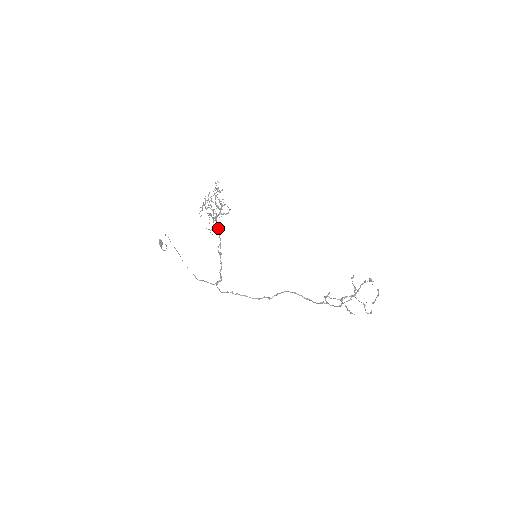
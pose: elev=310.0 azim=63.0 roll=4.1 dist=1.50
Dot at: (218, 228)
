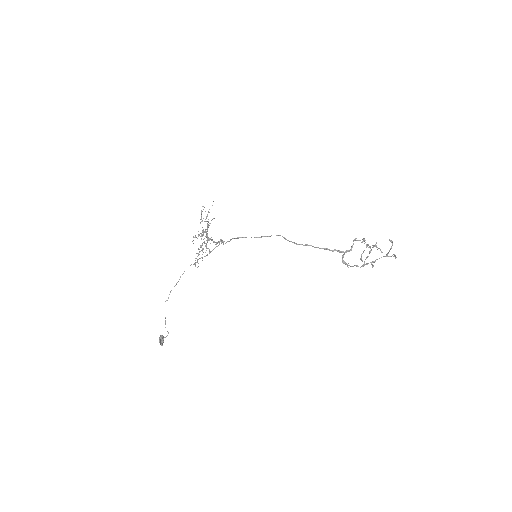
Dot at: (211, 240)
